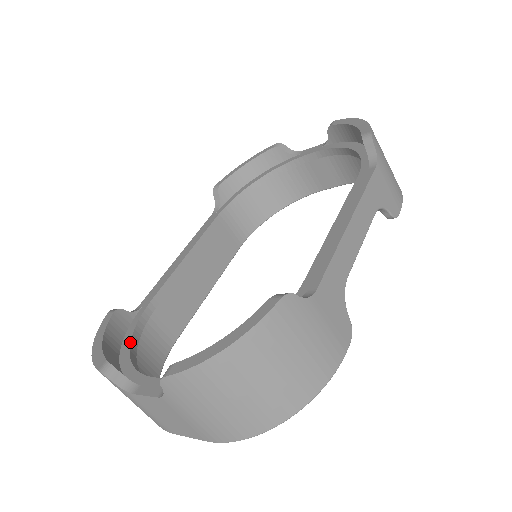
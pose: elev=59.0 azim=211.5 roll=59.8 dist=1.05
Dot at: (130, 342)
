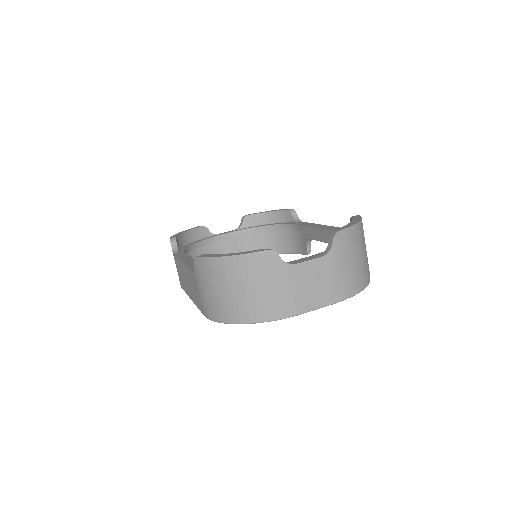
Dot at: occluded
